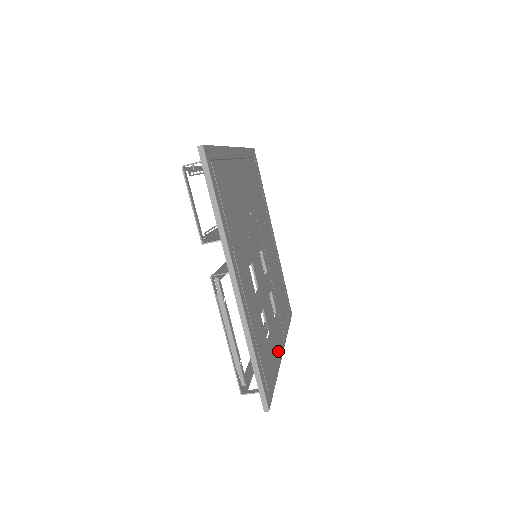
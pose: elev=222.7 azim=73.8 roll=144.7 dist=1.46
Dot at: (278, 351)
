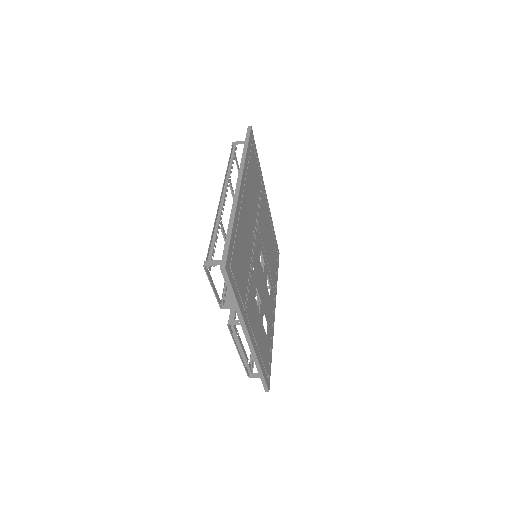
Dot at: (272, 323)
